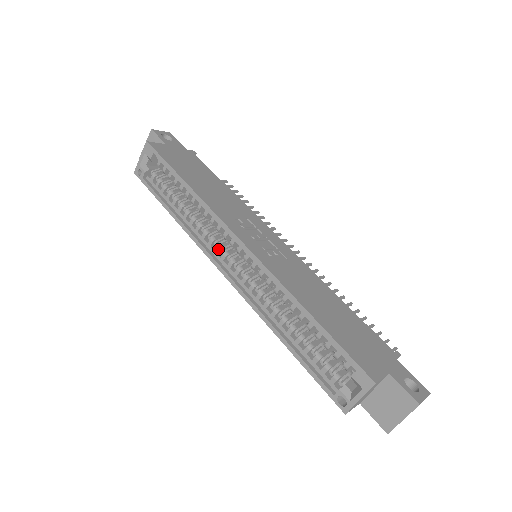
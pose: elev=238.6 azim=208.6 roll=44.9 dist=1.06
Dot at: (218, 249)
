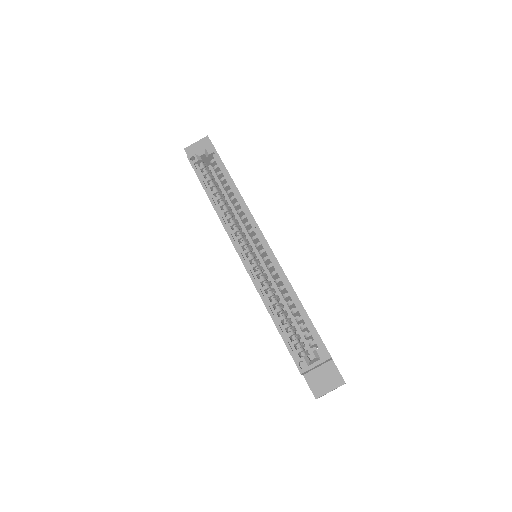
Dot at: (240, 237)
